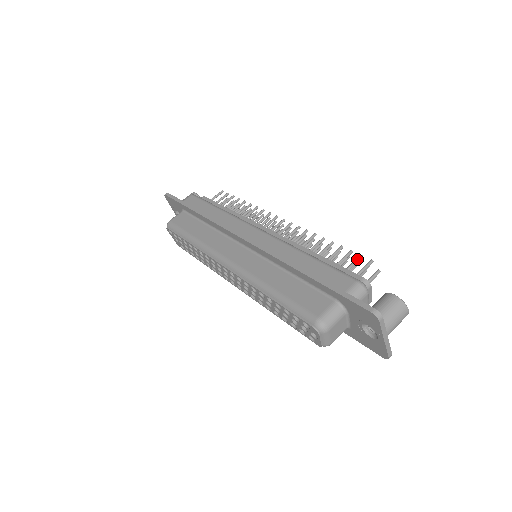
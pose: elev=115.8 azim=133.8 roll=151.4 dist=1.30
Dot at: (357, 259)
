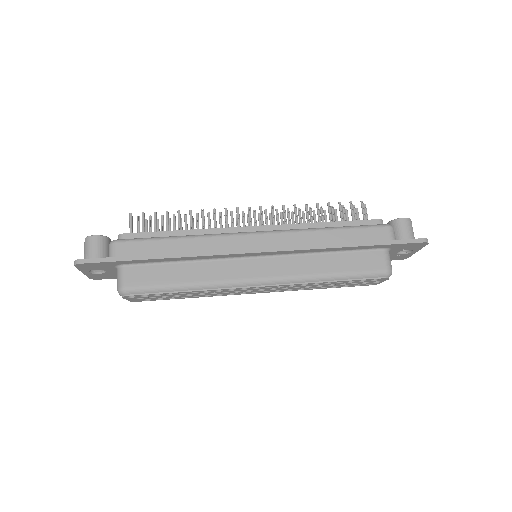
Dot at: (352, 207)
